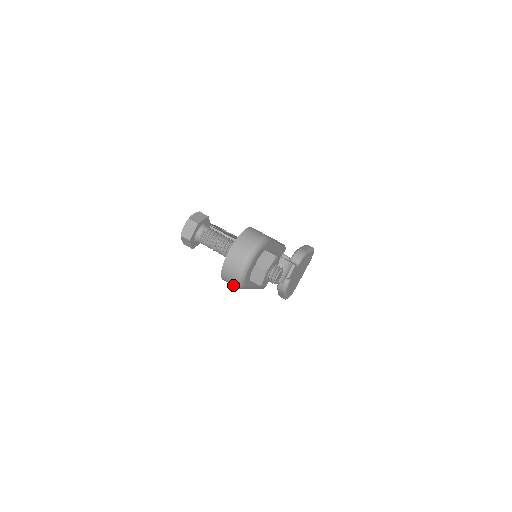
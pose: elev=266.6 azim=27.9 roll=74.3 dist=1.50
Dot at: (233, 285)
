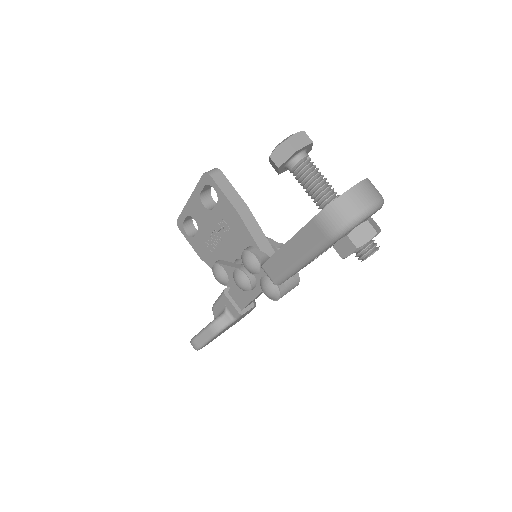
Dot at: (330, 227)
